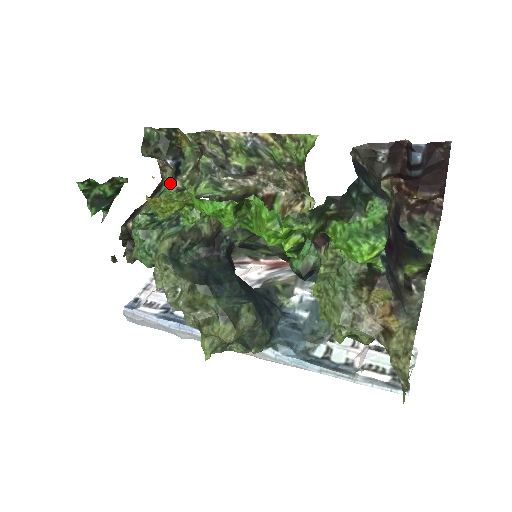
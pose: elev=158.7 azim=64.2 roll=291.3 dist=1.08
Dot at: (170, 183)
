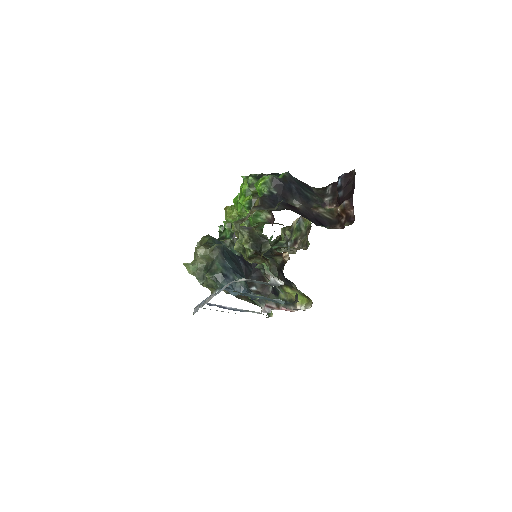
Dot at: occluded
